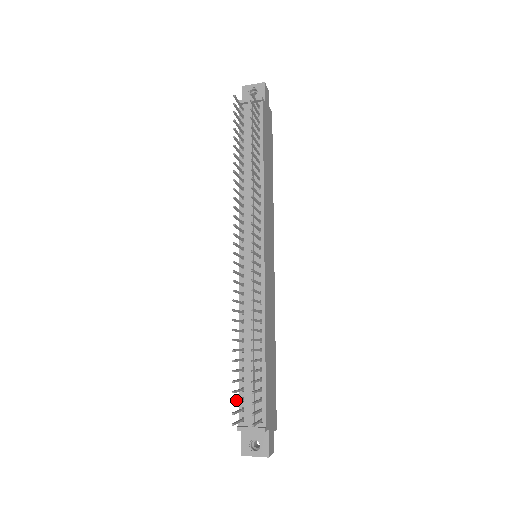
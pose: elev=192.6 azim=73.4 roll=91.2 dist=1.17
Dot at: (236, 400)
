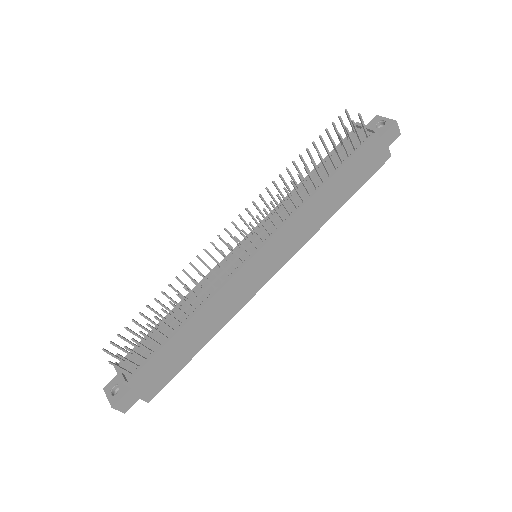
Dot at: occluded
